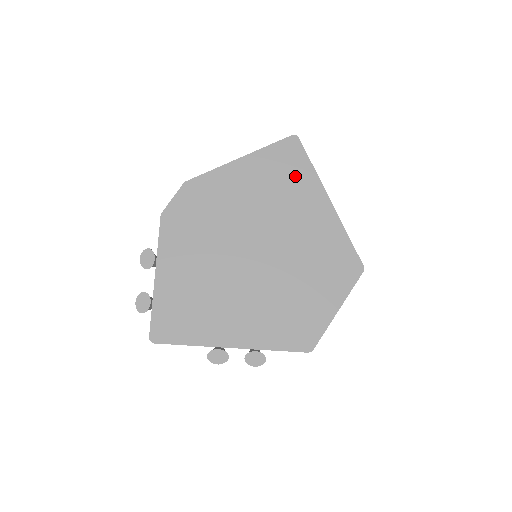
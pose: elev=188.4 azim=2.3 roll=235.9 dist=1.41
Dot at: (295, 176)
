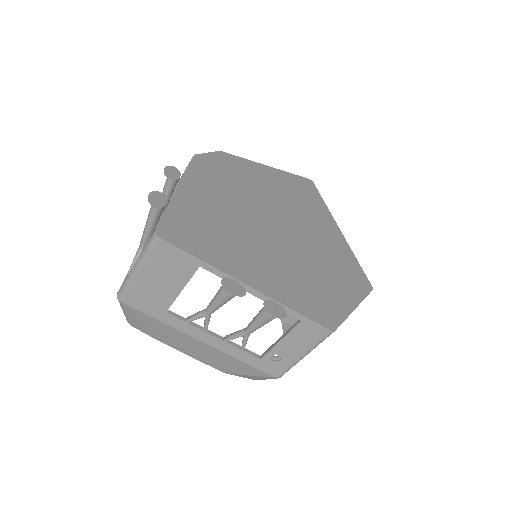
Dot at: (312, 201)
